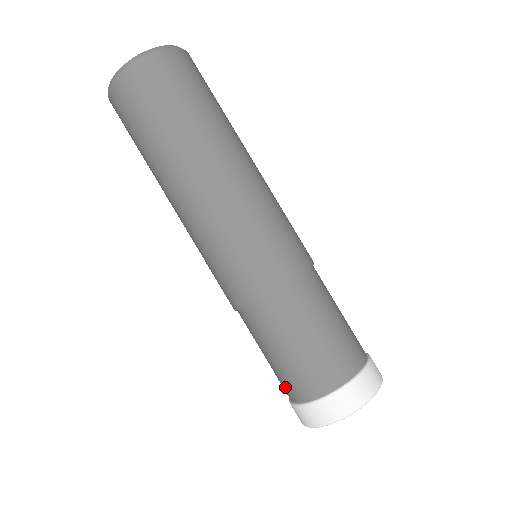
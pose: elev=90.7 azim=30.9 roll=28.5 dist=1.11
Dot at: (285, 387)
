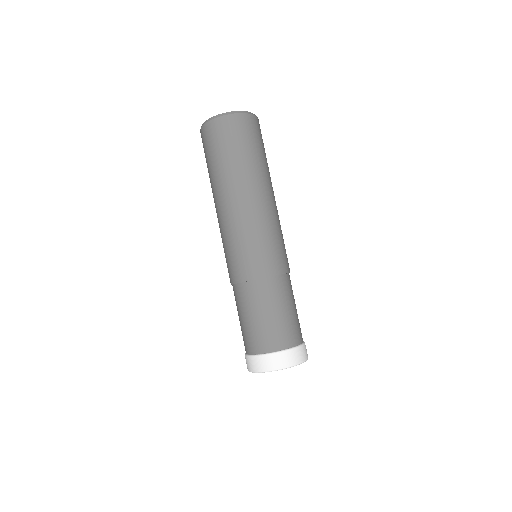
Dot at: (253, 342)
